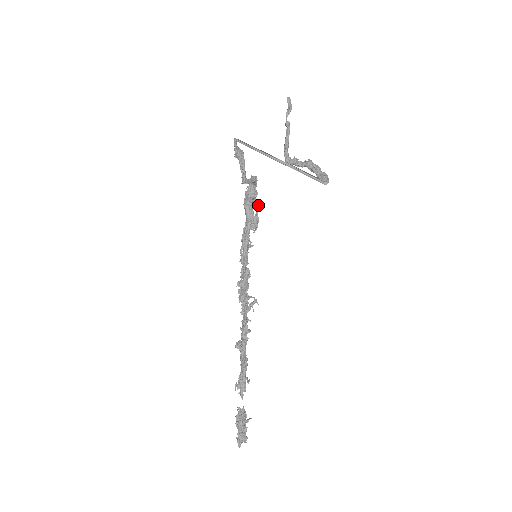
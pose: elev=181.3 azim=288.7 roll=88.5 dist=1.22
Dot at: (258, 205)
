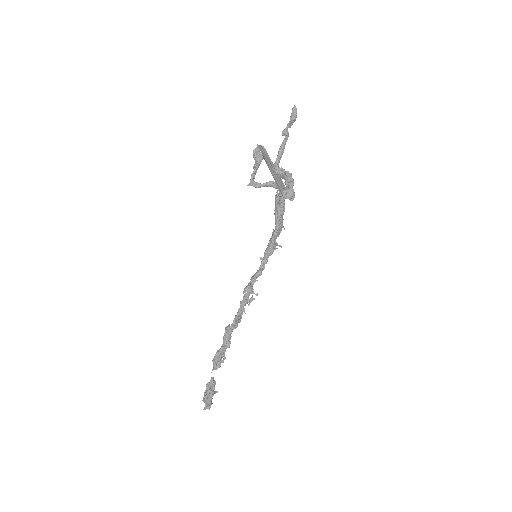
Dot at: (282, 210)
